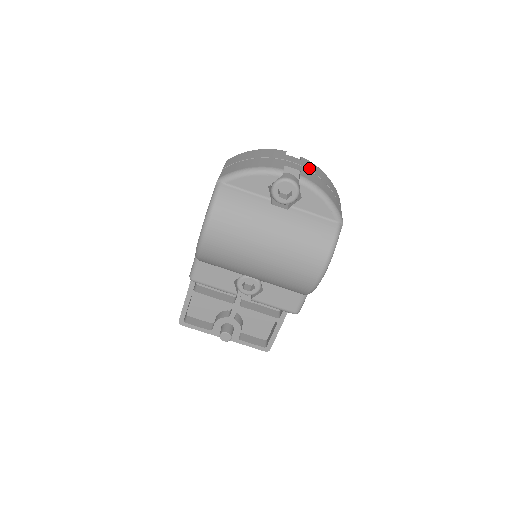
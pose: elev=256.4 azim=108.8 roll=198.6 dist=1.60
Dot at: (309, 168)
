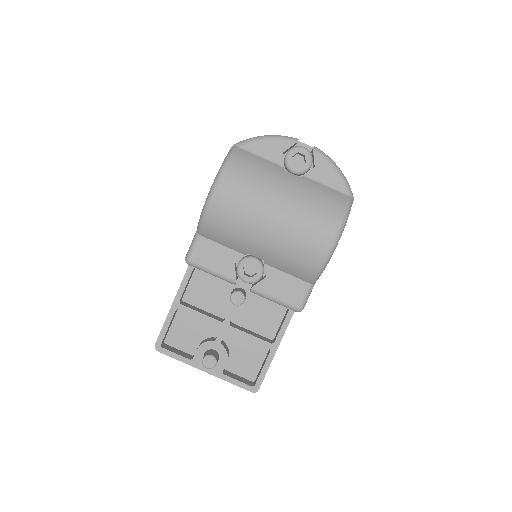
Dot at: occluded
